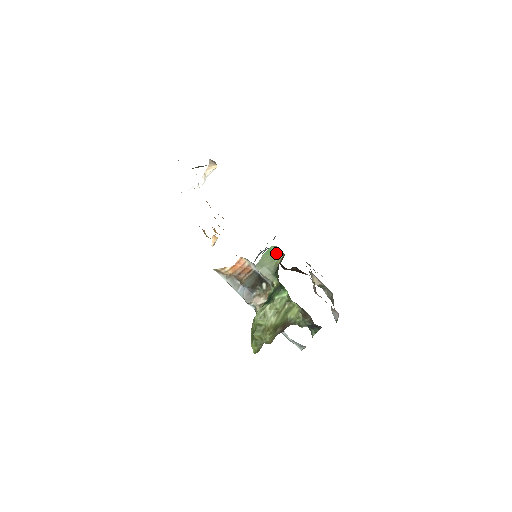
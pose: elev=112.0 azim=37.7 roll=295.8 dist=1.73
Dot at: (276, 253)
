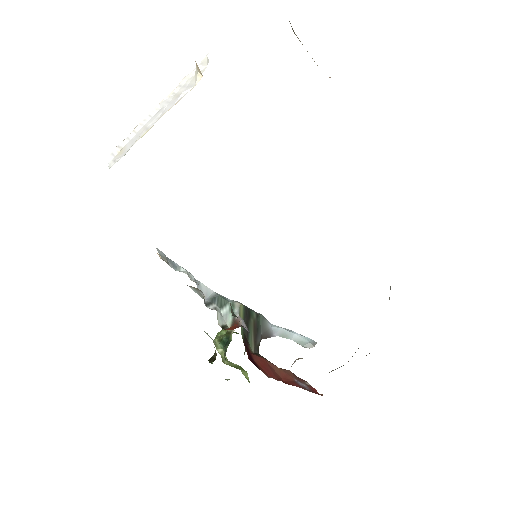
Dot at: occluded
